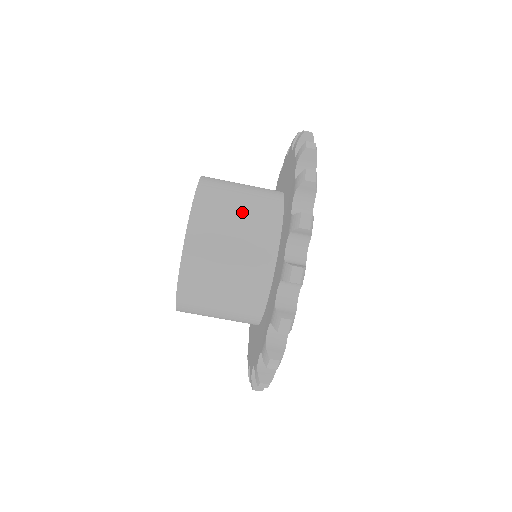
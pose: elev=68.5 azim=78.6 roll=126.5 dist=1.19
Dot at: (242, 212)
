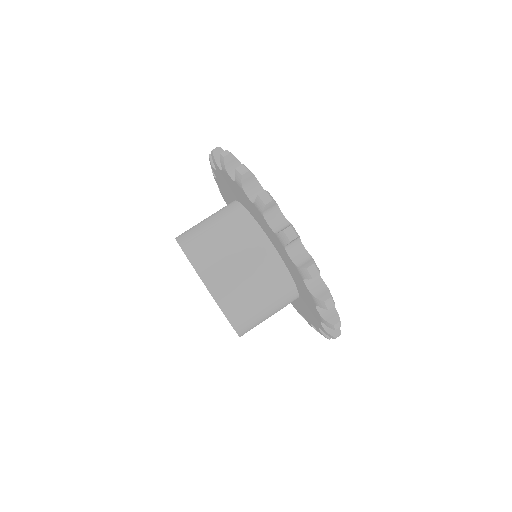
Dot at: occluded
